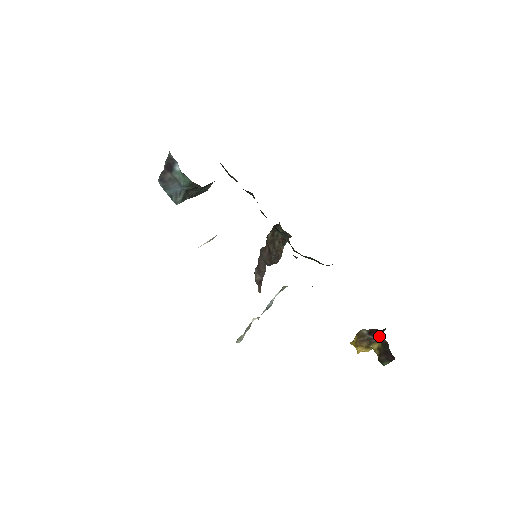
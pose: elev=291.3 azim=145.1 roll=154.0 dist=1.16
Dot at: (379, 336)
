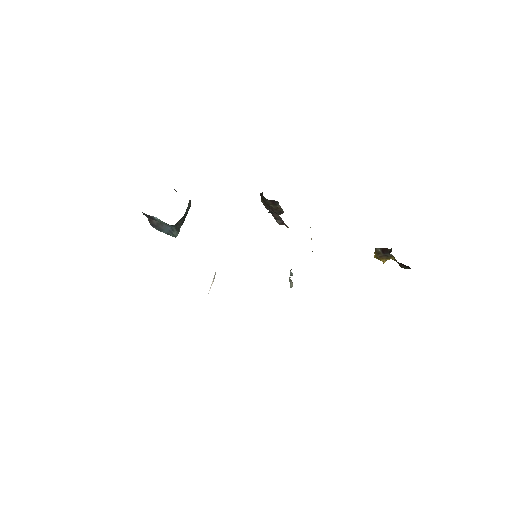
Dot at: occluded
